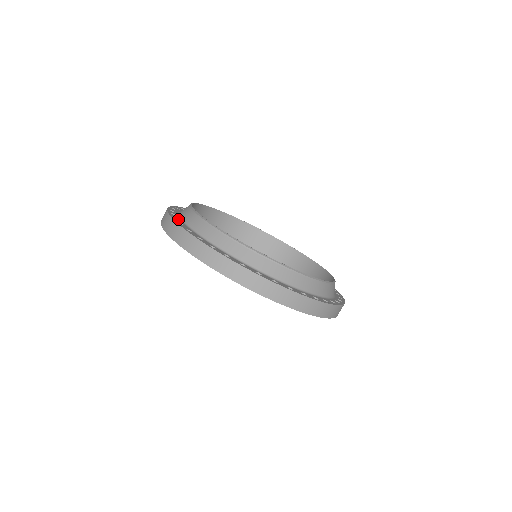
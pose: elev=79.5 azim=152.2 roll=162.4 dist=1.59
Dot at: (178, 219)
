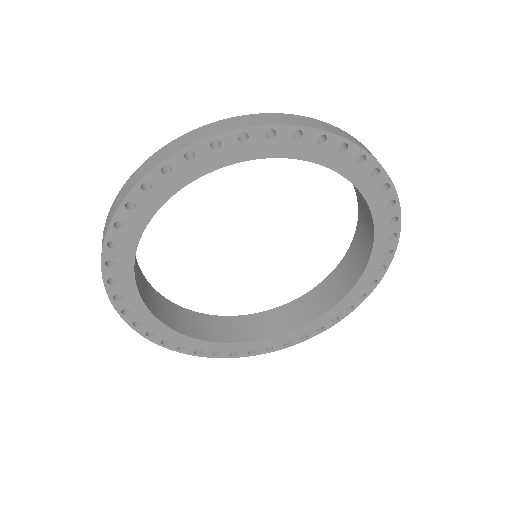
Dot at: occluded
